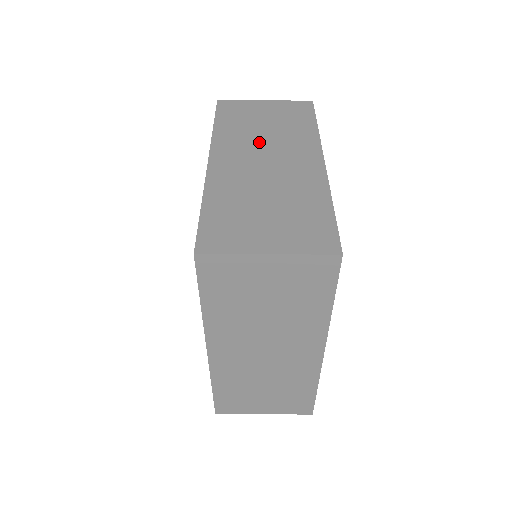
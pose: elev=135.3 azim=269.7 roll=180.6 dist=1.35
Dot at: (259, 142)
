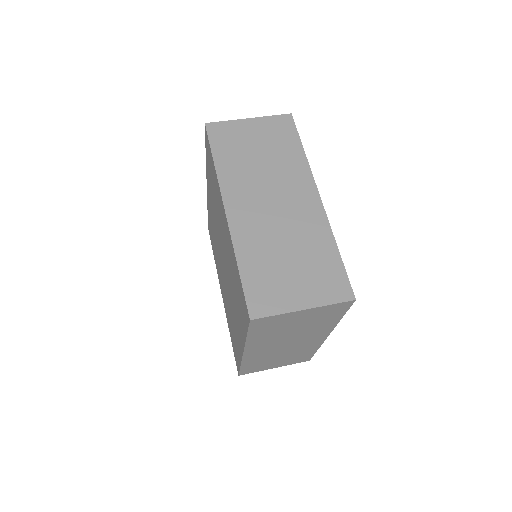
Dot at: (261, 180)
